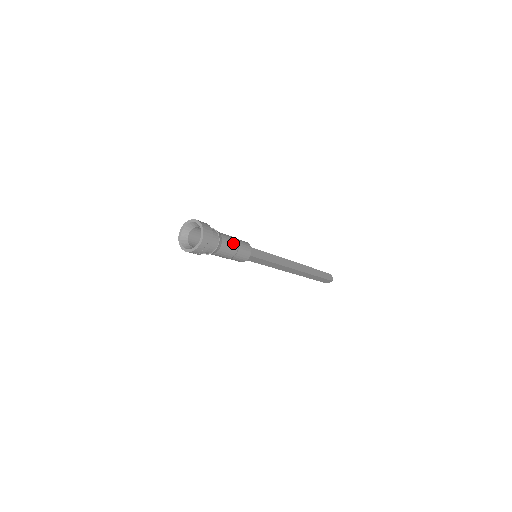
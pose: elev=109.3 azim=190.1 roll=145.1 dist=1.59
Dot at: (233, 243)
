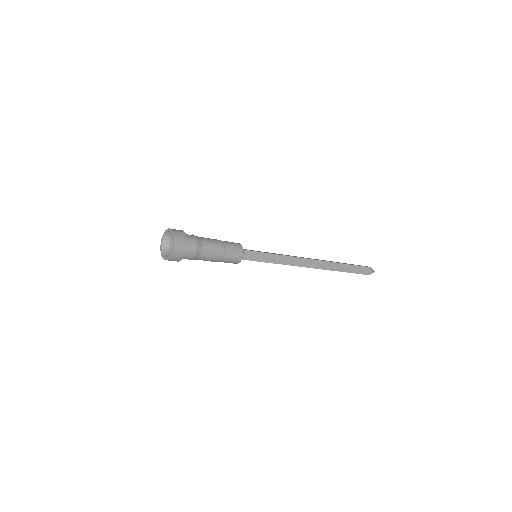
Dot at: (217, 253)
